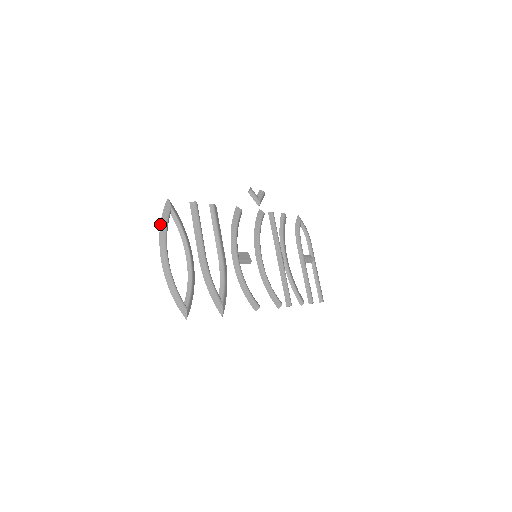
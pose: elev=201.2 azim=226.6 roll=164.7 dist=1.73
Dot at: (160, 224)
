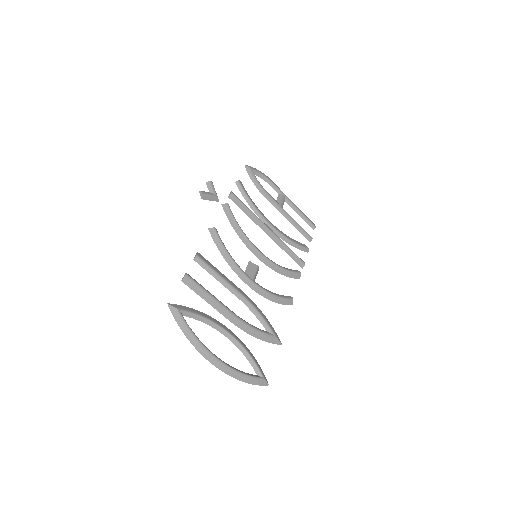
Dot at: (186, 337)
